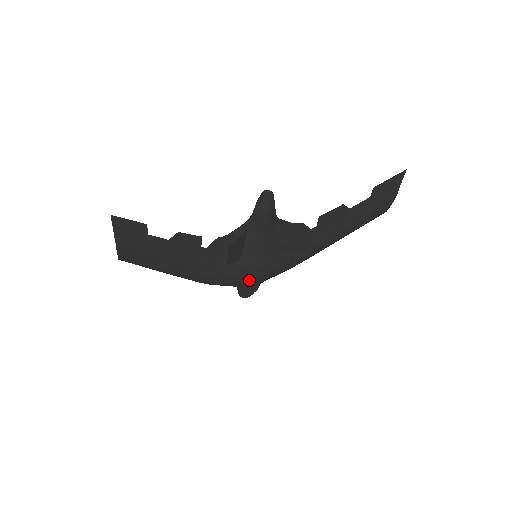
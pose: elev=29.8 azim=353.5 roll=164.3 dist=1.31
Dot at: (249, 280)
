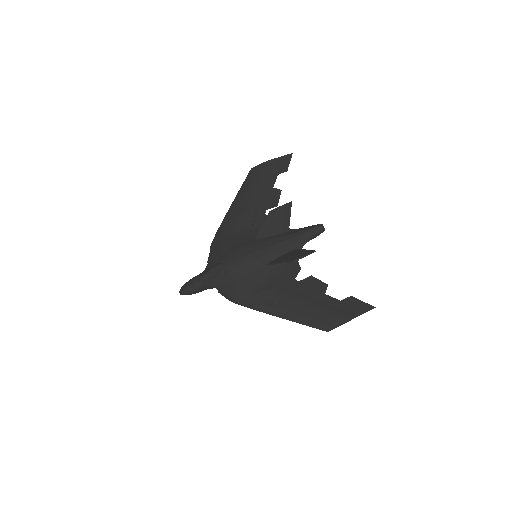
Dot at: (234, 254)
